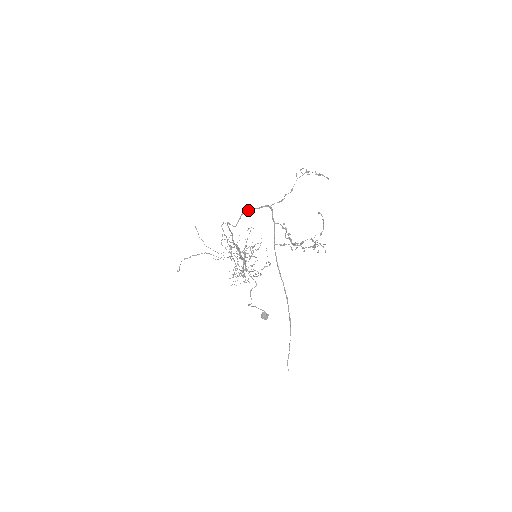
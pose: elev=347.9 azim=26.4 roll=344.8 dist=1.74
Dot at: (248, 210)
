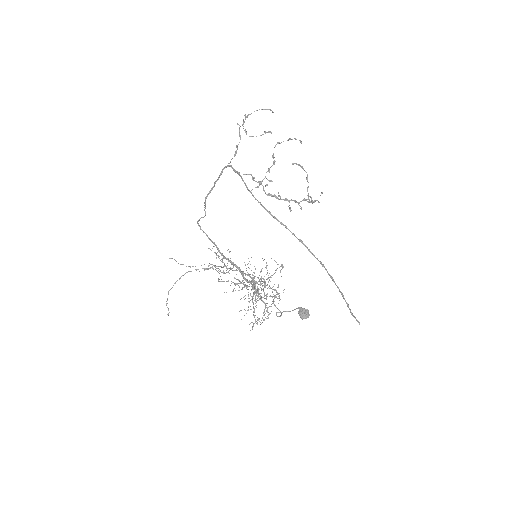
Dot at: (210, 191)
